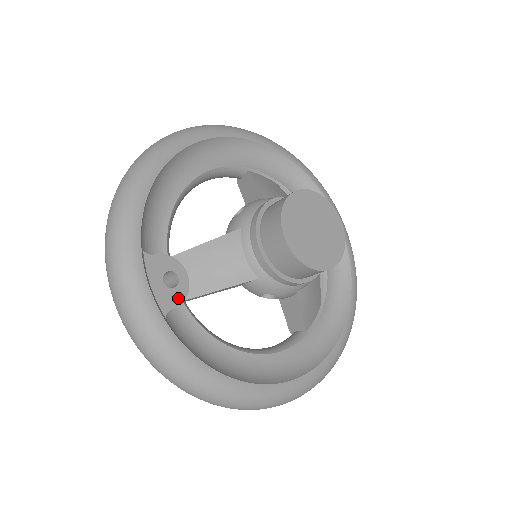
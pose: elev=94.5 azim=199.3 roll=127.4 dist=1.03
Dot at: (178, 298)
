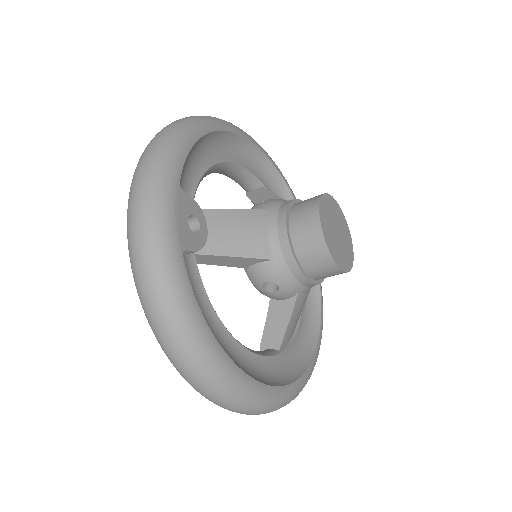
Dot at: (196, 244)
